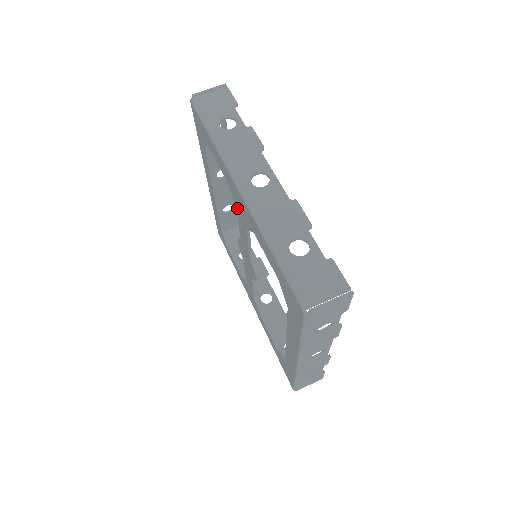
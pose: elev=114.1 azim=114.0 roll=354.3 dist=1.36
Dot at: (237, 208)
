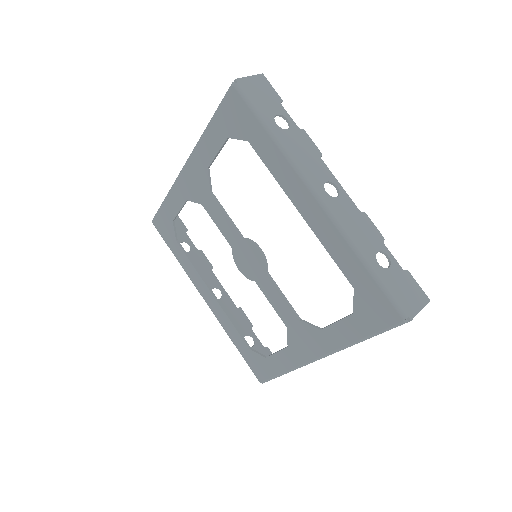
Dot at: (200, 200)
